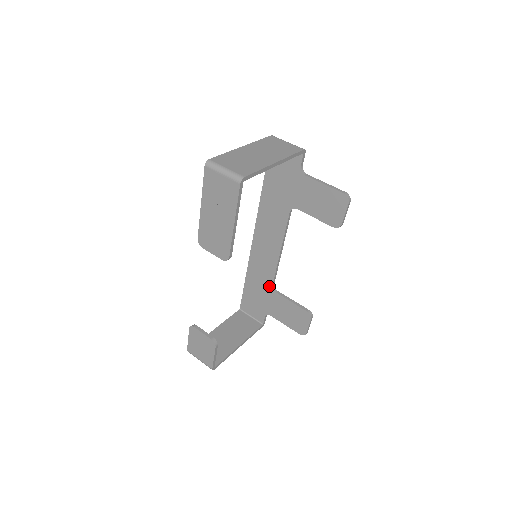
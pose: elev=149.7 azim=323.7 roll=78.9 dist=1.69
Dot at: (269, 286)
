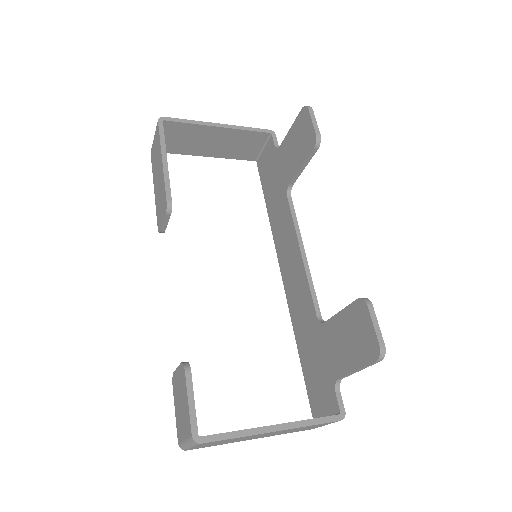
Dot at: (315, 324)
